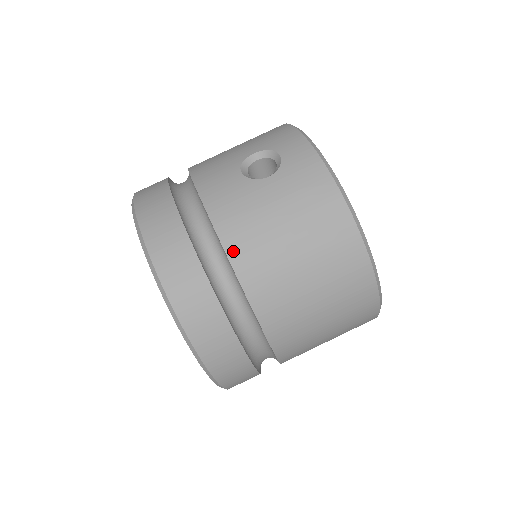
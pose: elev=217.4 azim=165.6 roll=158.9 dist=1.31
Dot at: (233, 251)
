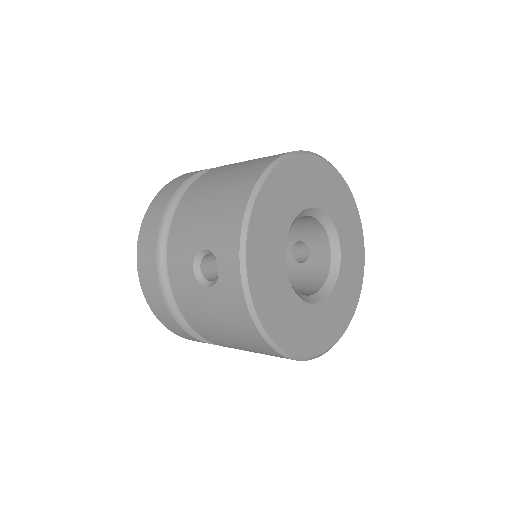
Dot at: (190, 322)
